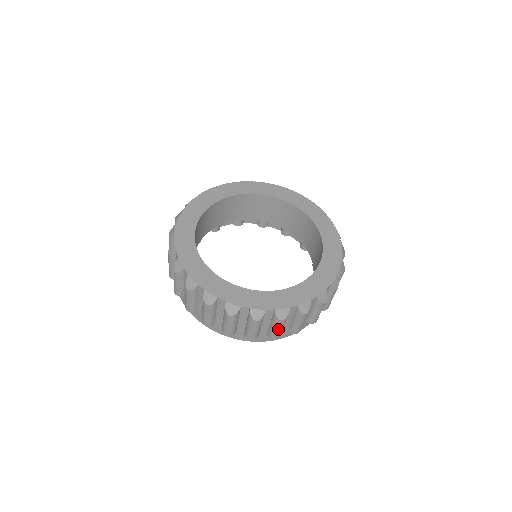
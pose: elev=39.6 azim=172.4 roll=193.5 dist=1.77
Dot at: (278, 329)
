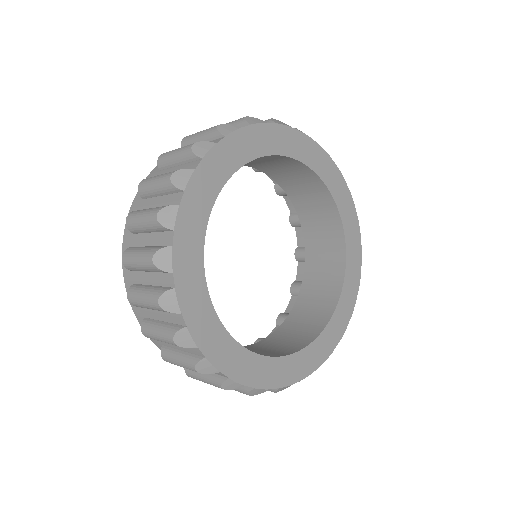
Dot at: occluded
